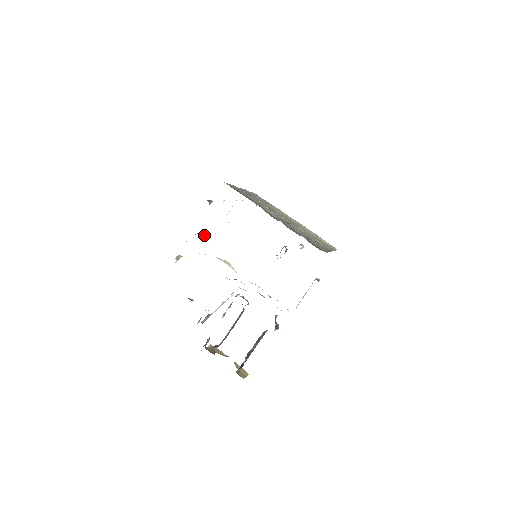
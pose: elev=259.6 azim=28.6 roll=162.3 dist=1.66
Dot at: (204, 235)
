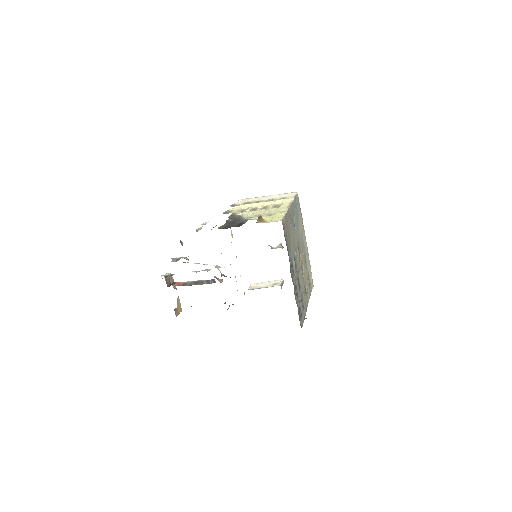
Dot at: (232, 213)
